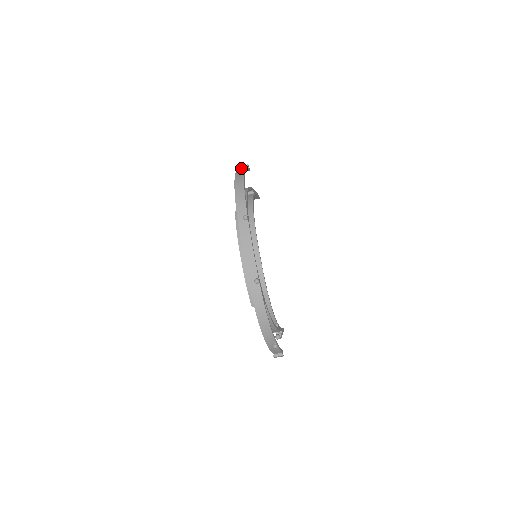
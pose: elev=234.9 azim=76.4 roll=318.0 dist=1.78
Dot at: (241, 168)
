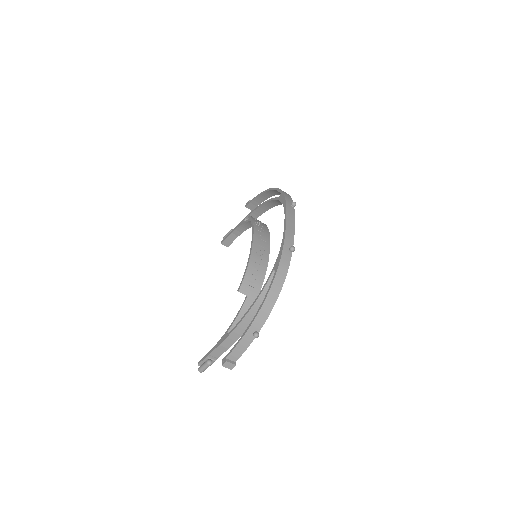
Dot at: occluded
